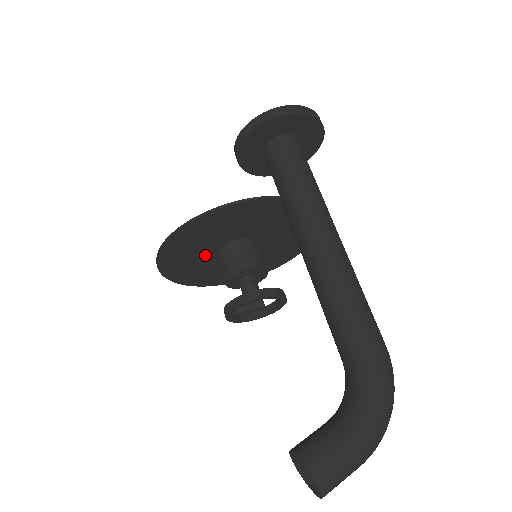
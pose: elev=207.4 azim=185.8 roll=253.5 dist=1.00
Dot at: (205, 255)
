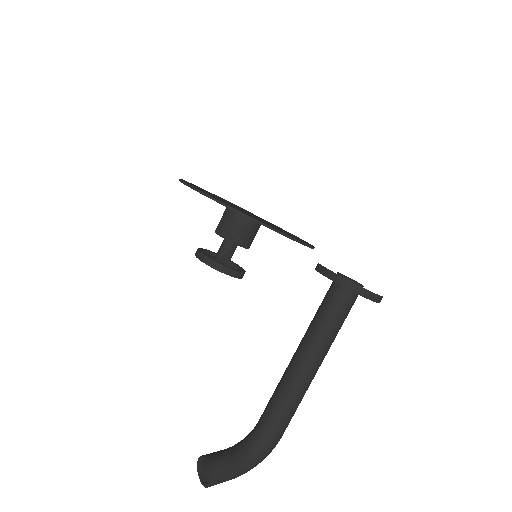
Dot at: occluded
